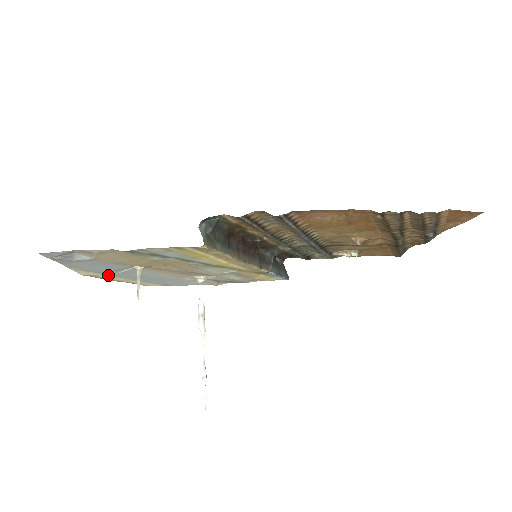
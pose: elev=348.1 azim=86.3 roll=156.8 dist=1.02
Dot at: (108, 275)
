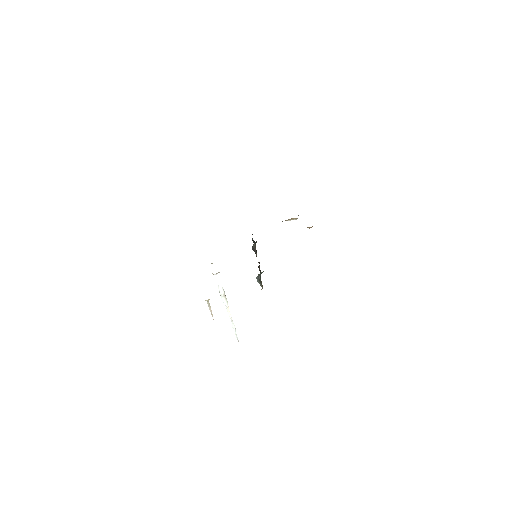
Dot at: occluded
